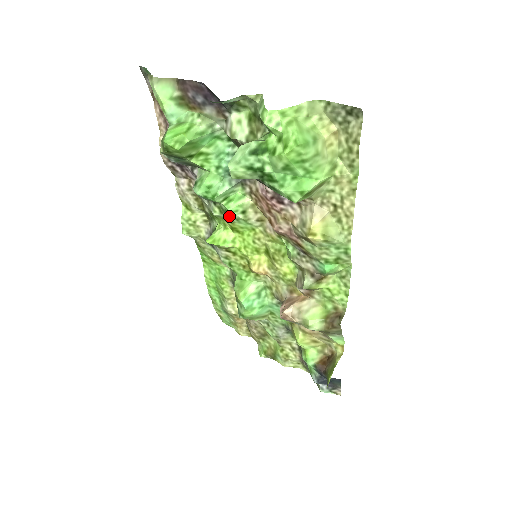
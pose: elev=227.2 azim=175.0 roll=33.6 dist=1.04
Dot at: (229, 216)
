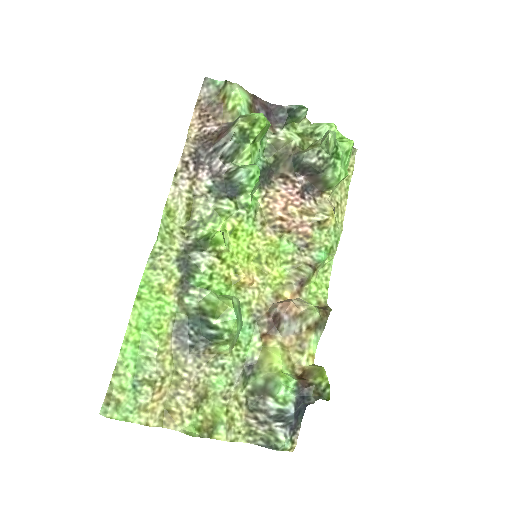
Dot at: (245, 211)
